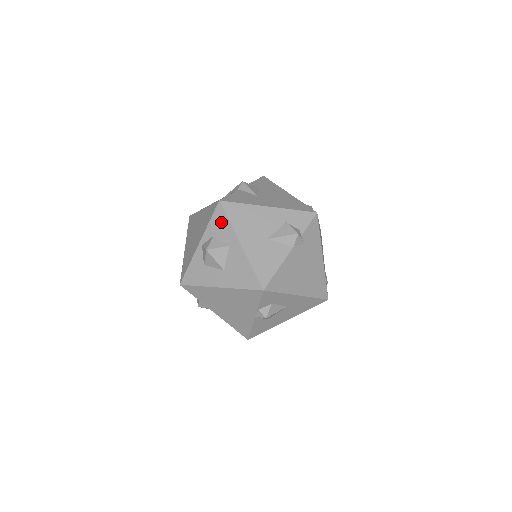
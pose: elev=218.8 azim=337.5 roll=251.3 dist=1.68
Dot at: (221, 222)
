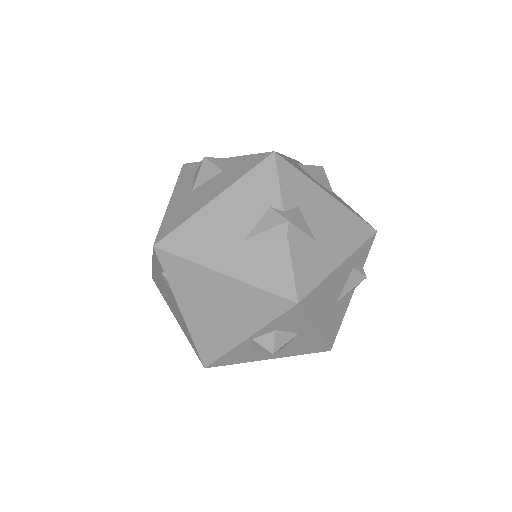
Dot at: (293, 320)
